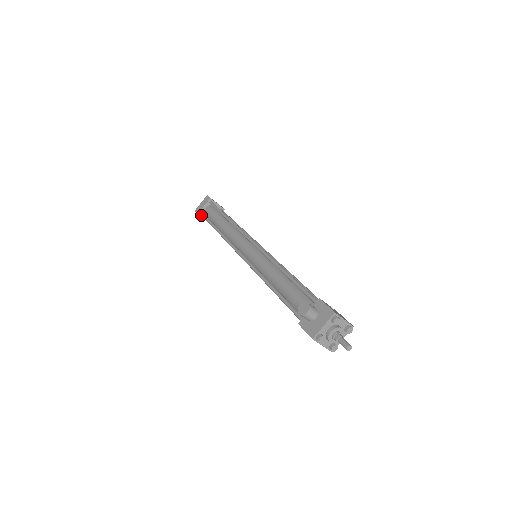
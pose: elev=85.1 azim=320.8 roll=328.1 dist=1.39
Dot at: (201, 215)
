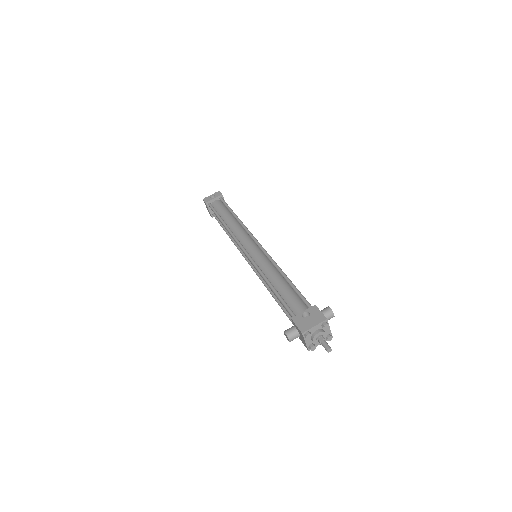
Dot at: occluded
